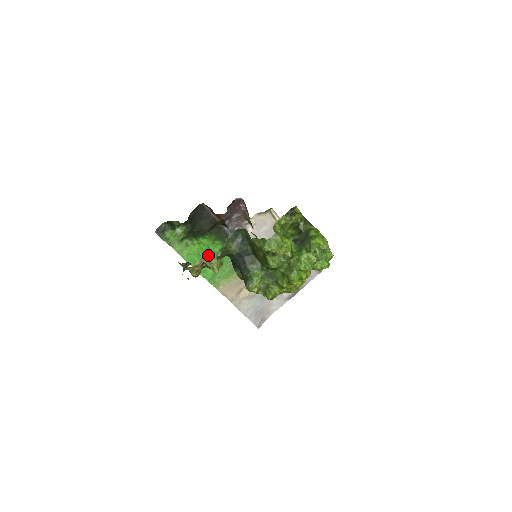
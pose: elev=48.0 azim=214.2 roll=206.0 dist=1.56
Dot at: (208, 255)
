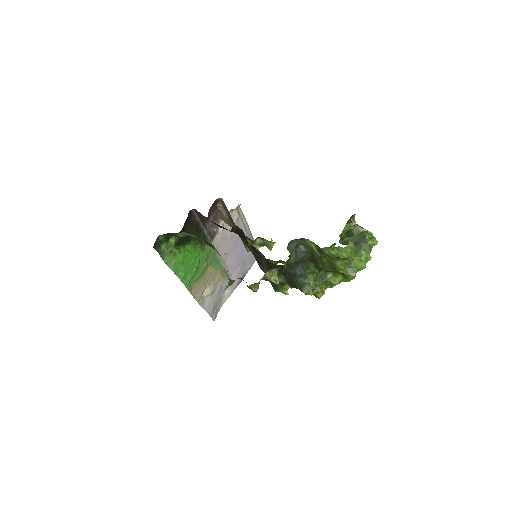
Dot at: (190, 261)
